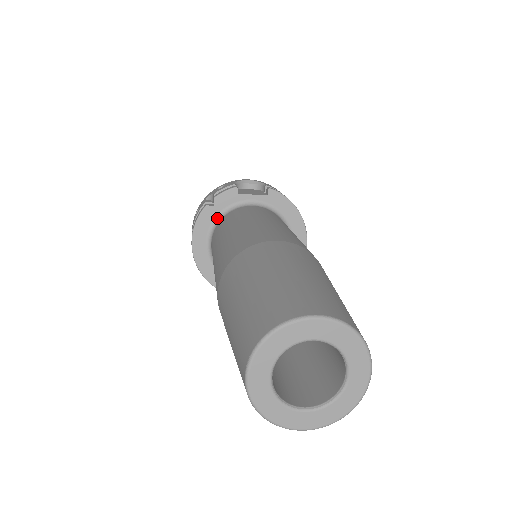
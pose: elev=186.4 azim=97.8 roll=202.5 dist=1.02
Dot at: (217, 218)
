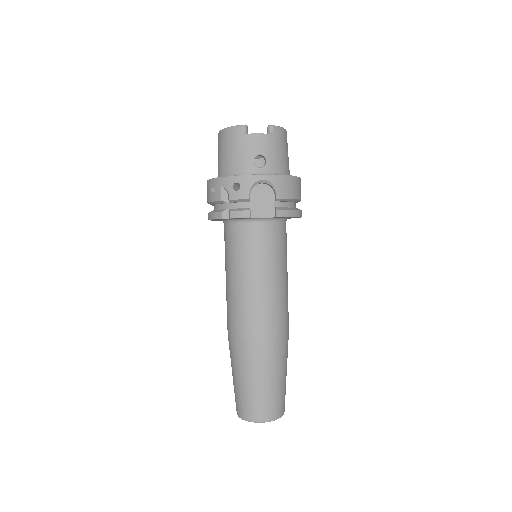
Dot at: (230, 220)
